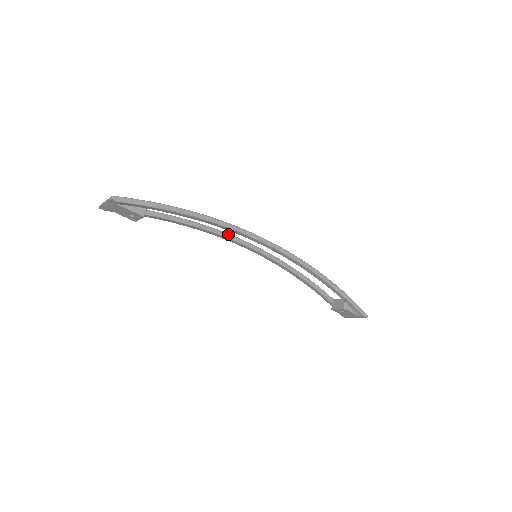
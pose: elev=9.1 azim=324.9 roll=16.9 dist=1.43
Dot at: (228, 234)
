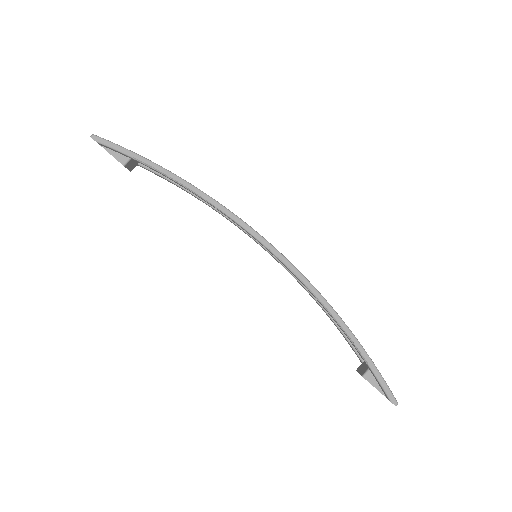
Dot at: occluded
